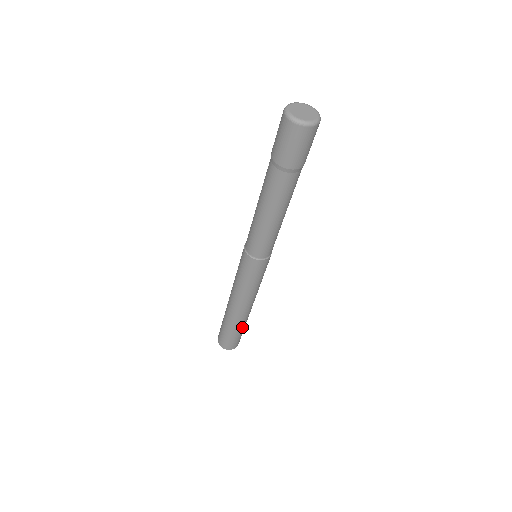
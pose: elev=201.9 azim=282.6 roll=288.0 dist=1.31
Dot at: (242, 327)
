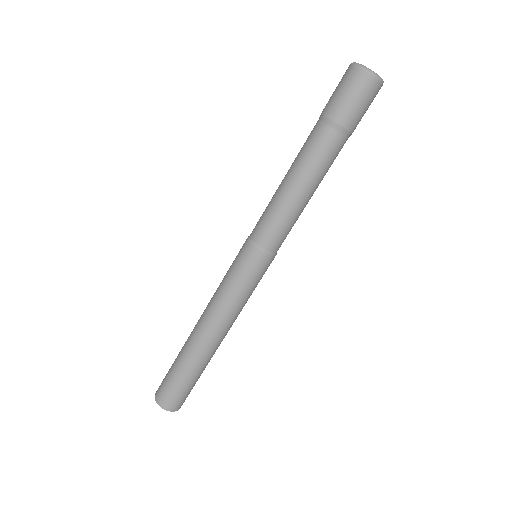
Dot at: (204, 369)
